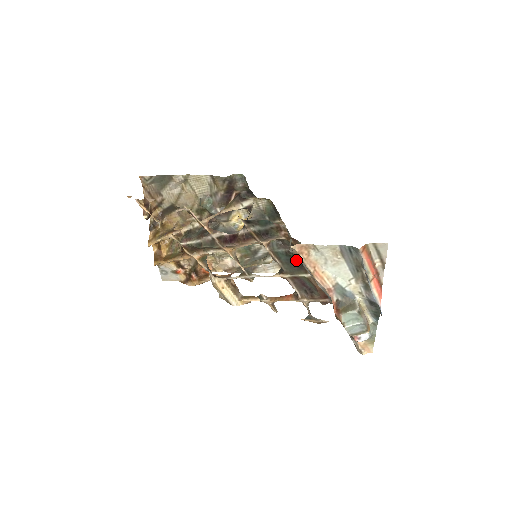
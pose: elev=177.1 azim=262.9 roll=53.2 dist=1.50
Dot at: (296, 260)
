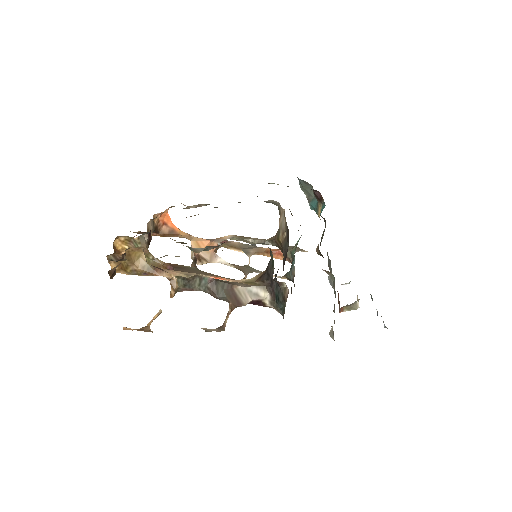
Dot at: occluded
